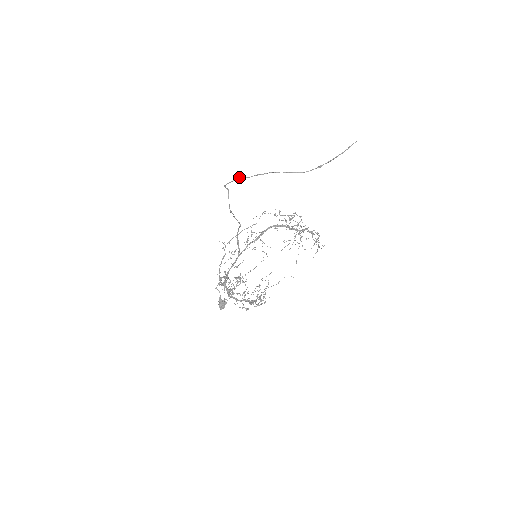
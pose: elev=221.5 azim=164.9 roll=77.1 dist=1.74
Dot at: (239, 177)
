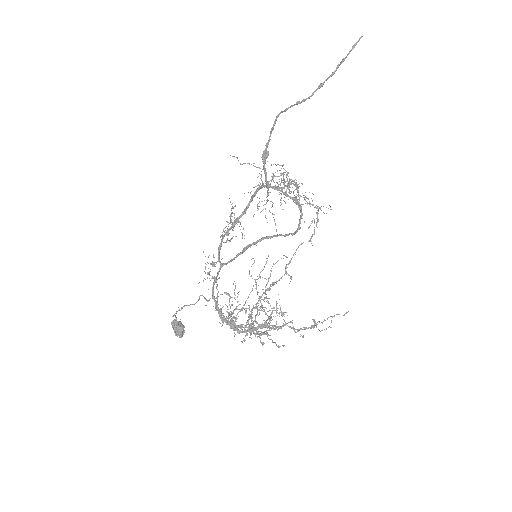
Dot at: (268, 152)
